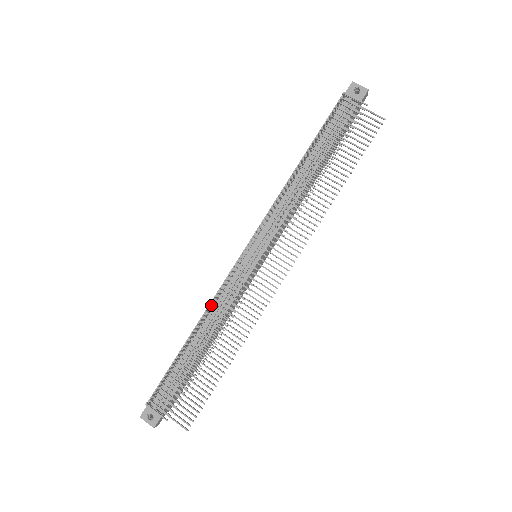
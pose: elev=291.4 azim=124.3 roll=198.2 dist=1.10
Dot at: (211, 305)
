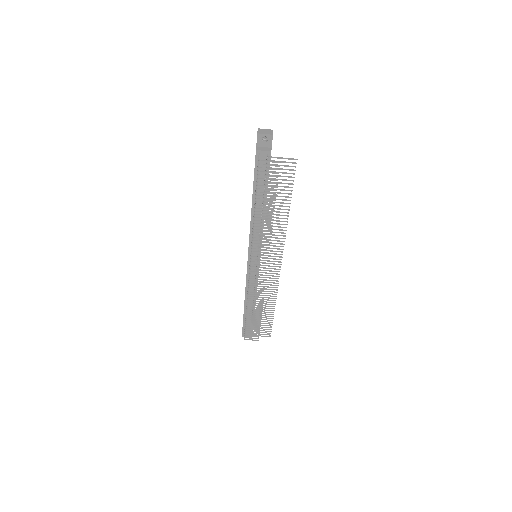
Dot at: (247, 289)
